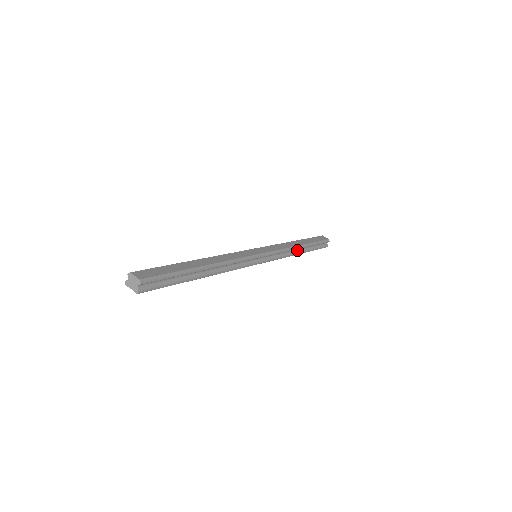
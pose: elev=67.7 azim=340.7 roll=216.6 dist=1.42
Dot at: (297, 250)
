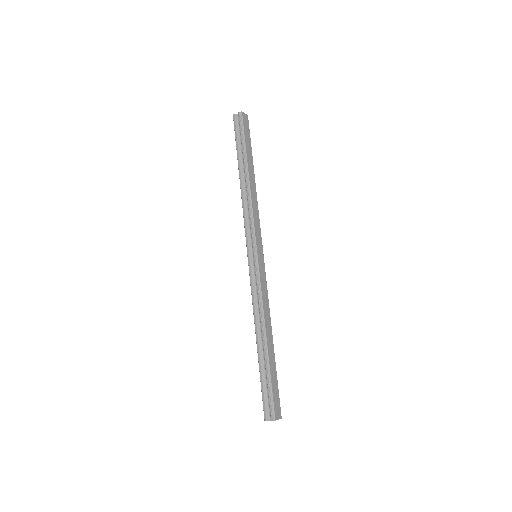
Dot at: occluded
